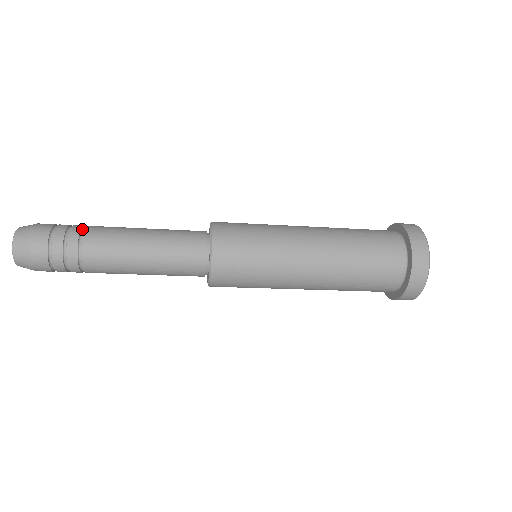
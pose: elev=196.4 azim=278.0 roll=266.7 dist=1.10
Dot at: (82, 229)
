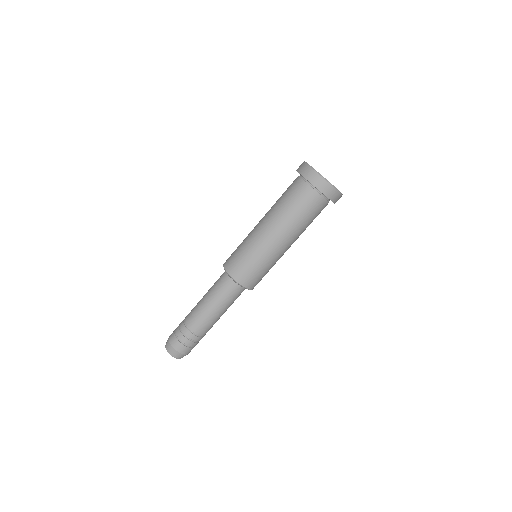
Dot at: occluded
